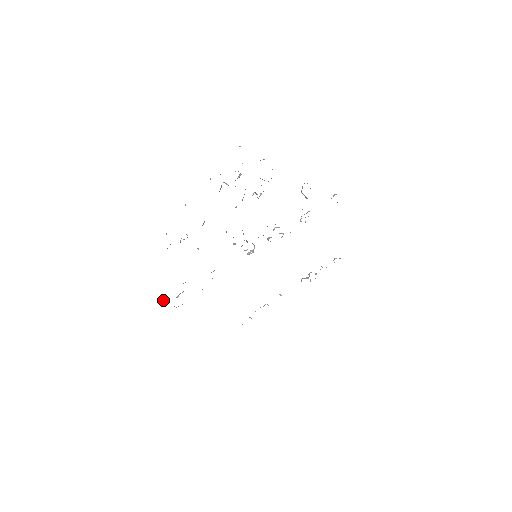
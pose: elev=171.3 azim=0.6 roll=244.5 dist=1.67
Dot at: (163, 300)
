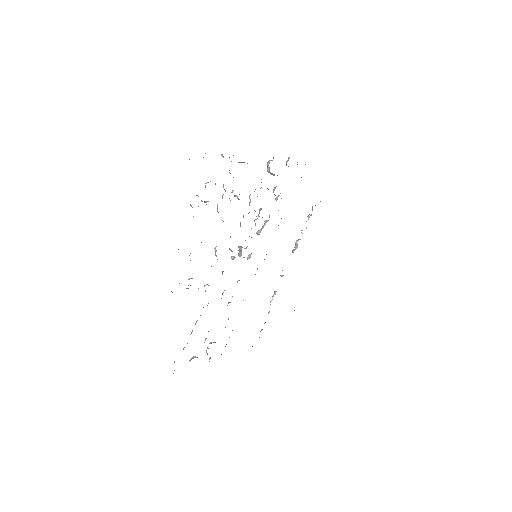
Dot at: (194, 356)
